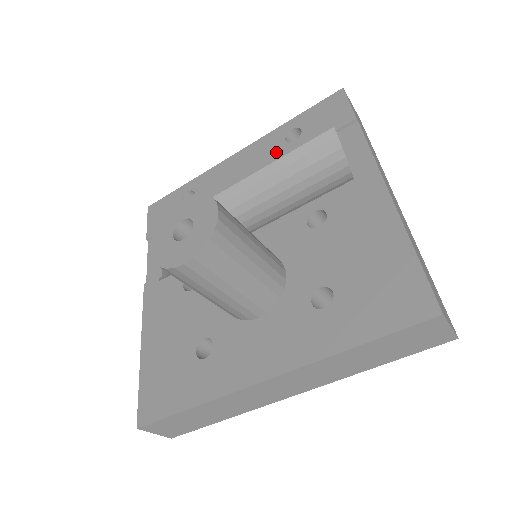
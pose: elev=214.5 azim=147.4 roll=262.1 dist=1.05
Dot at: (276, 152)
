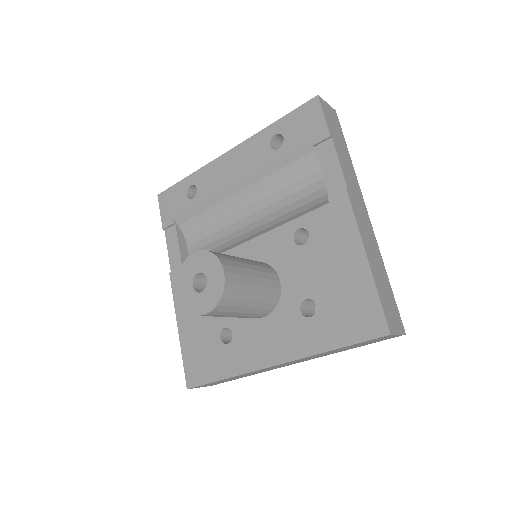
Dot at: (263, 159)
